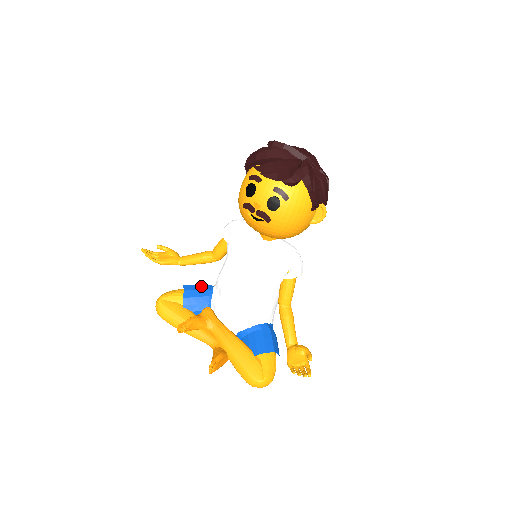
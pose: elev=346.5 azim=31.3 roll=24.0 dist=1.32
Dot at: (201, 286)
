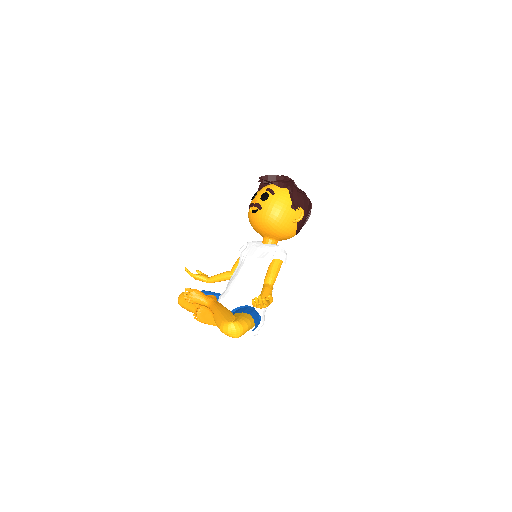
Dot at: occluded
